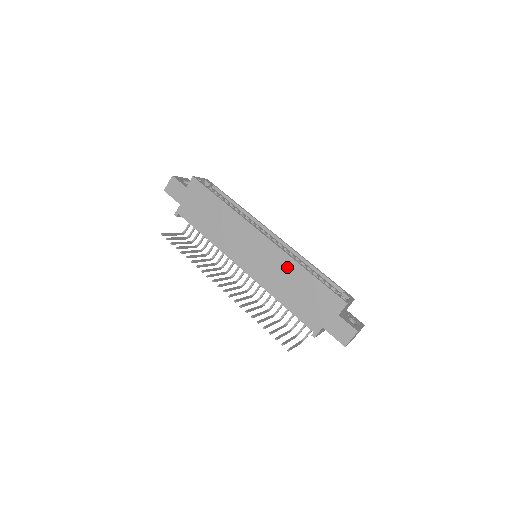
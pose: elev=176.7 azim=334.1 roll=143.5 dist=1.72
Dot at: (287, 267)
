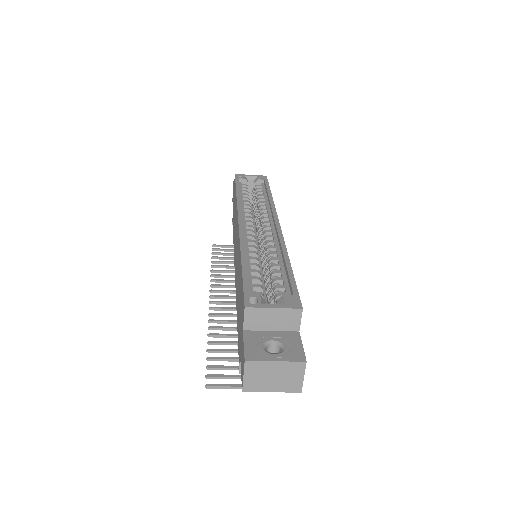
Dot at: (239, 260)
